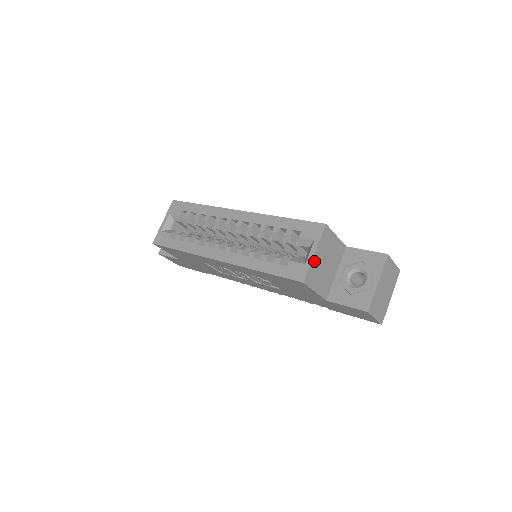
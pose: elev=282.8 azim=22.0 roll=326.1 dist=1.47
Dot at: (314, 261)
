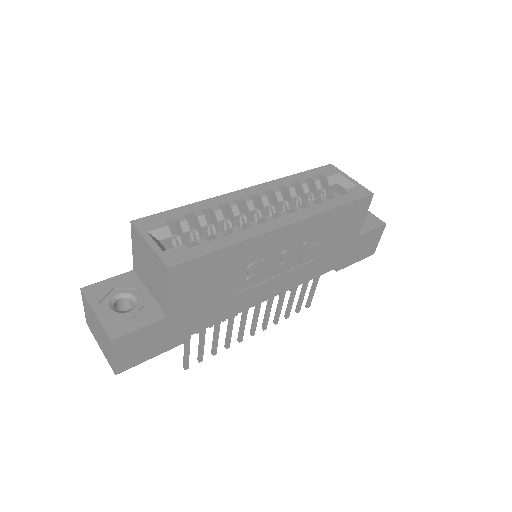
Dot at: occluded
